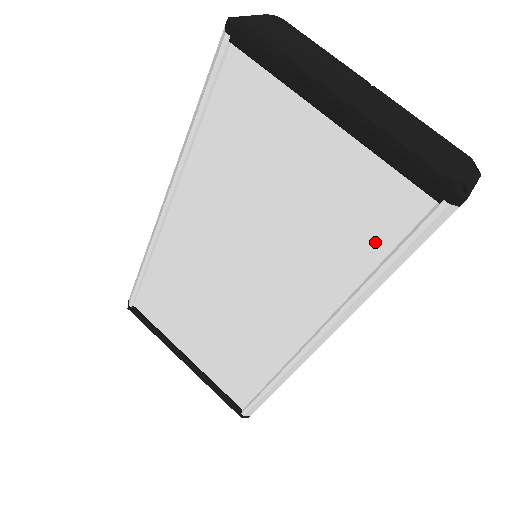
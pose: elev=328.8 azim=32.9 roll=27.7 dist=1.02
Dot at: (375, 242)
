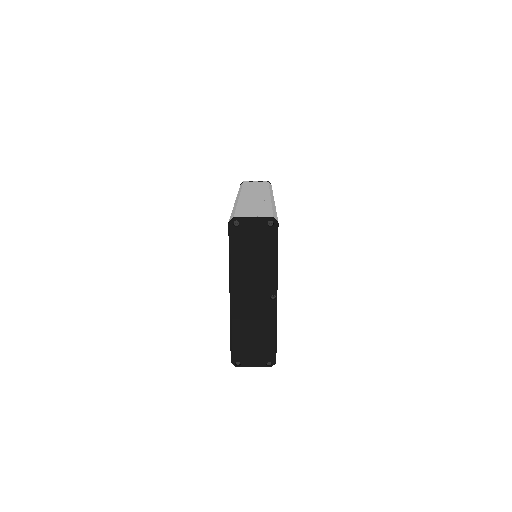
Dot at: occluded
